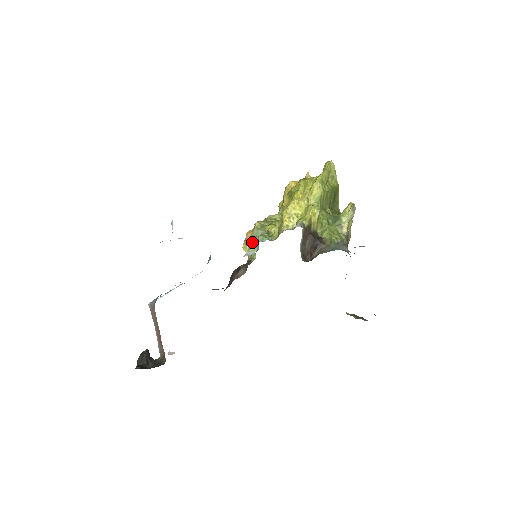
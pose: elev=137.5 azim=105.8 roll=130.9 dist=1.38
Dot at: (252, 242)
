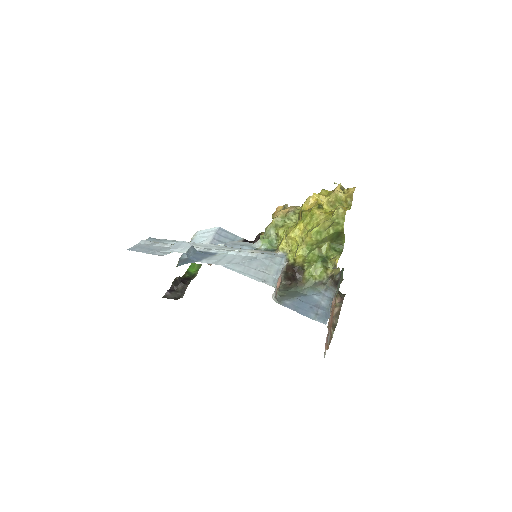
Dot at: (263, 236)
